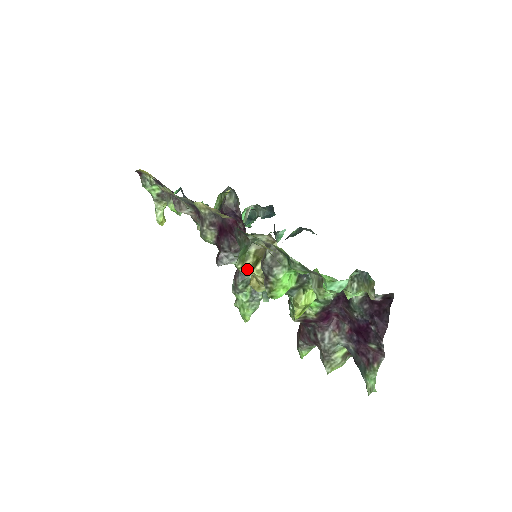
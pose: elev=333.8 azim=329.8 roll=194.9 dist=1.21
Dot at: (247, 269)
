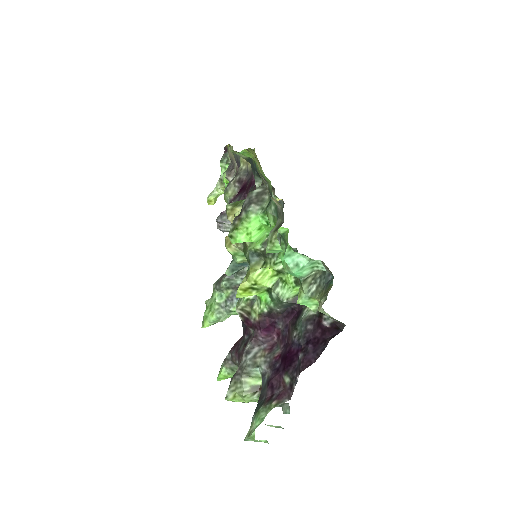
Dot at: (233, 214)
